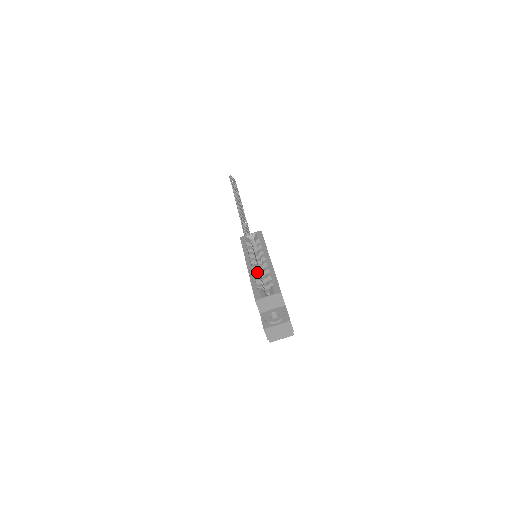
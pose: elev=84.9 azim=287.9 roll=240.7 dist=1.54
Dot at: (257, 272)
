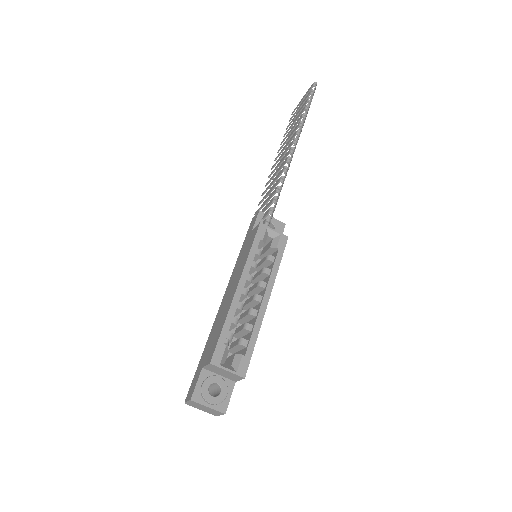
Dot at: (241, 308)
